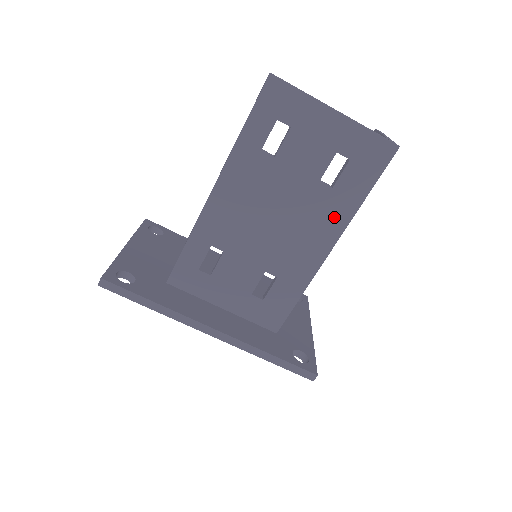
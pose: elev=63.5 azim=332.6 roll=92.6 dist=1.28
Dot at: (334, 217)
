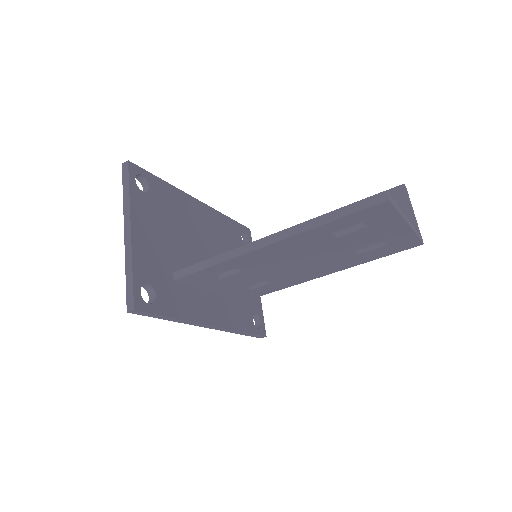
Dot at: (344, 265)
